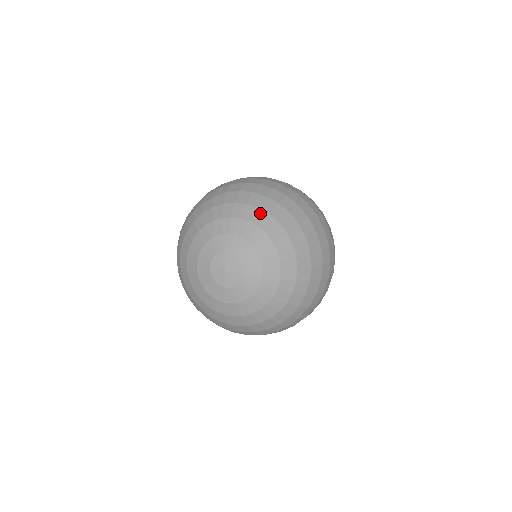
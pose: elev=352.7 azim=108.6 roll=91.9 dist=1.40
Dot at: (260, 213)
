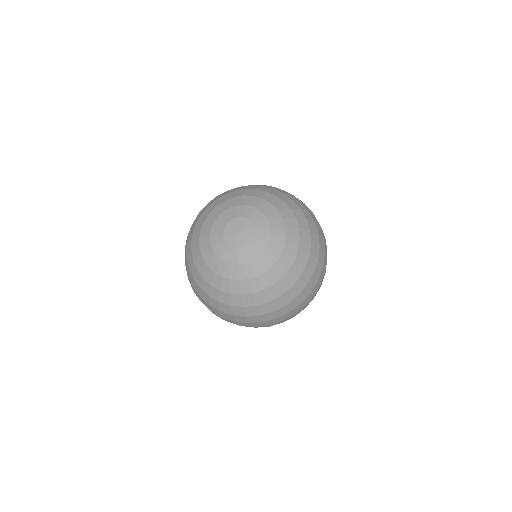
Dot at: (269, 194)
